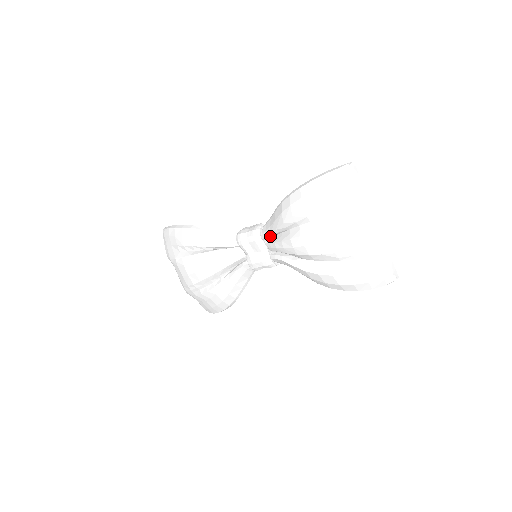
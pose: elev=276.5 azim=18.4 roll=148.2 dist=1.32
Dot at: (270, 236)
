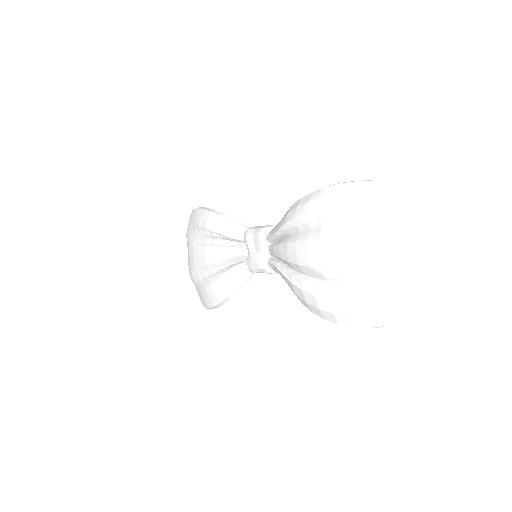
Dot at: (273, 237)
